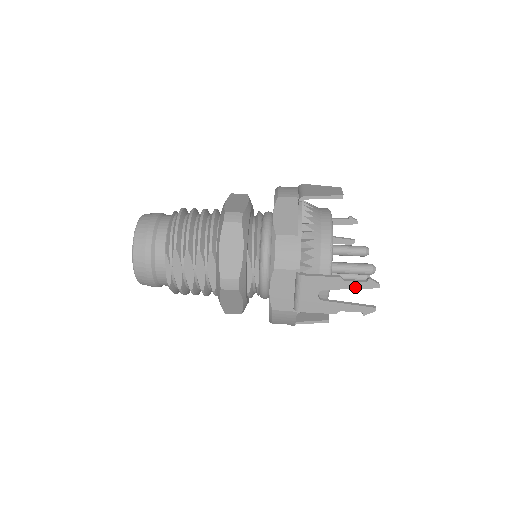
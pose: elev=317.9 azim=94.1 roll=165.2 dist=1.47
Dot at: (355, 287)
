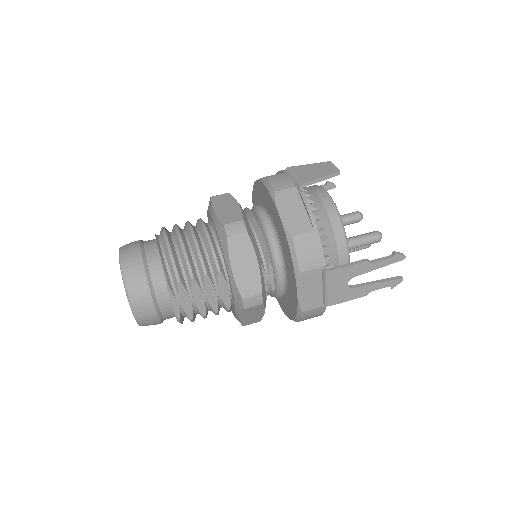
Dot at: (382, 265)
